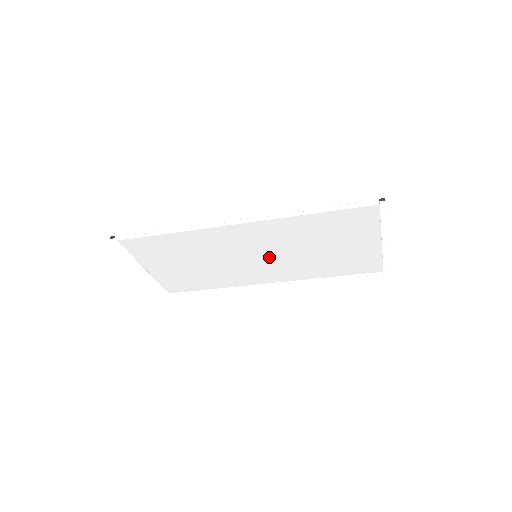
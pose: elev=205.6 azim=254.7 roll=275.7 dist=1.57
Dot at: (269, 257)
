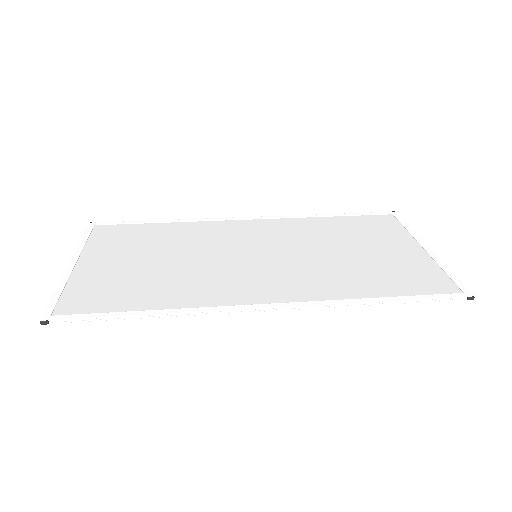
Dot at: (272, 251)
